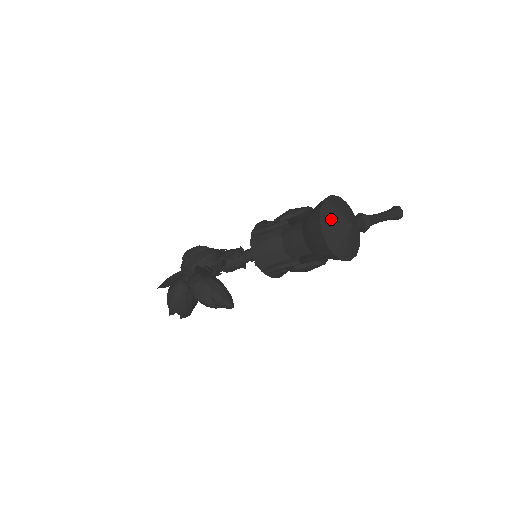
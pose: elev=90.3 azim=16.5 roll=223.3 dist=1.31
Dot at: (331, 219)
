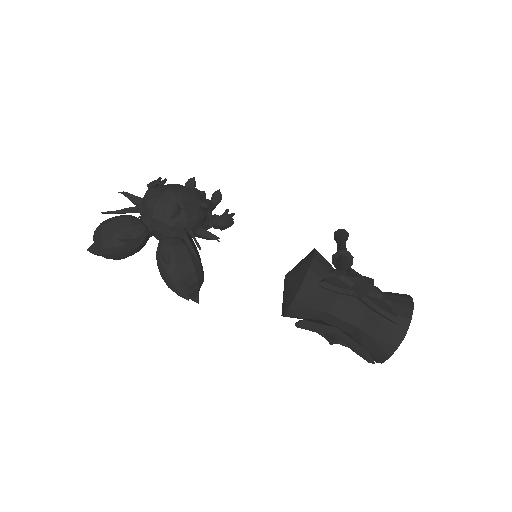
Dot at: occluded
